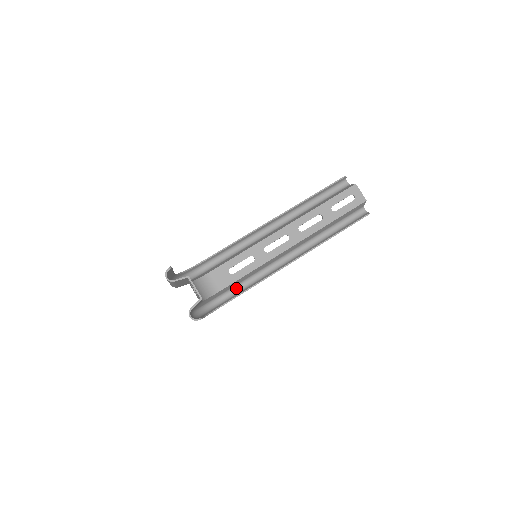
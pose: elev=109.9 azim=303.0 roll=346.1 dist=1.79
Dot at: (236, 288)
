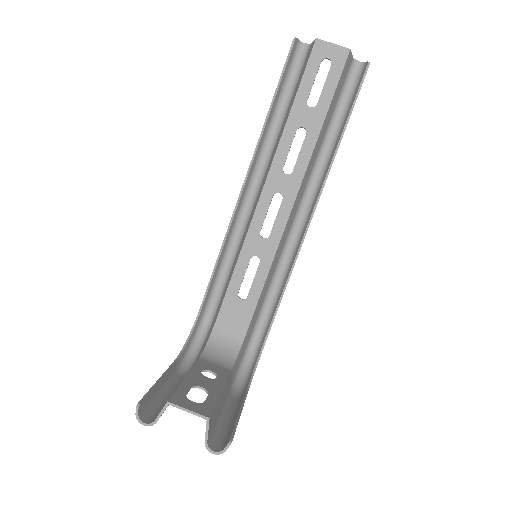
Dot at: (266, 304)
